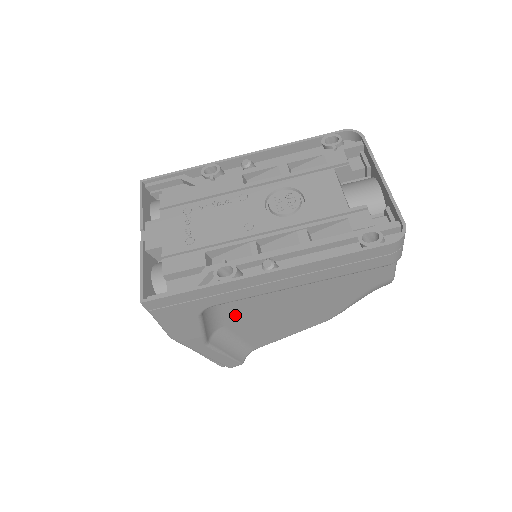
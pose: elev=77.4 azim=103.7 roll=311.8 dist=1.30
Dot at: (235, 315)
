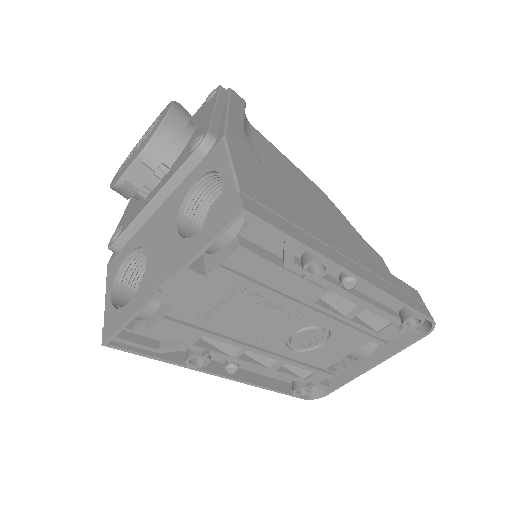
Dot at: occluded
